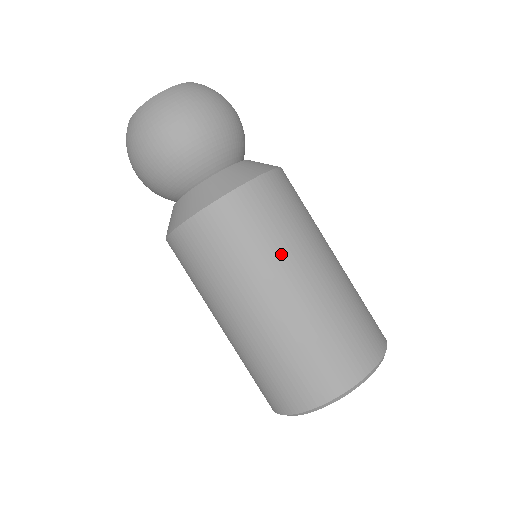
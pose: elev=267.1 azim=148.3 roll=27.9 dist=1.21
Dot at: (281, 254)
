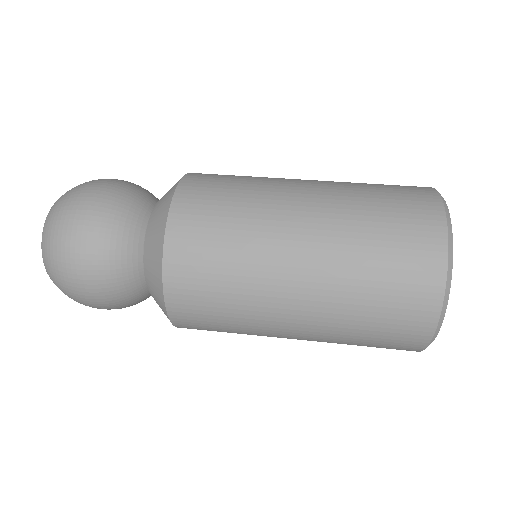
Dot at: occluded
